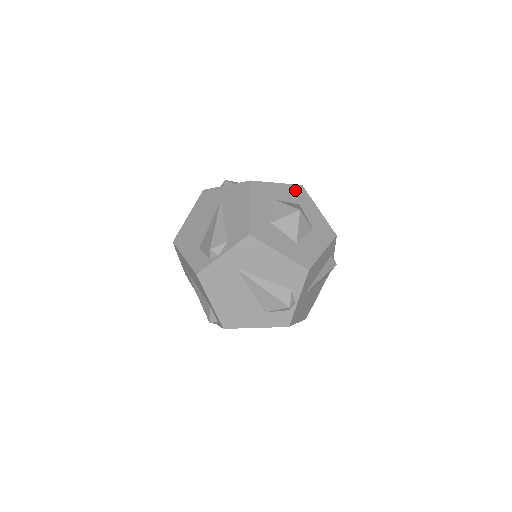
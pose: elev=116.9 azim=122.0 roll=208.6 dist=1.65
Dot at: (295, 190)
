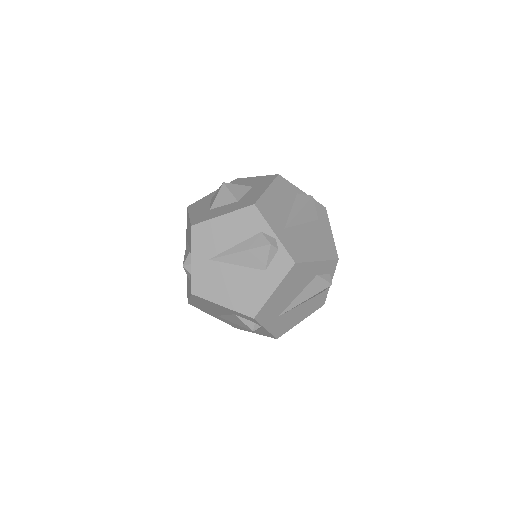
Dot at: occluded
